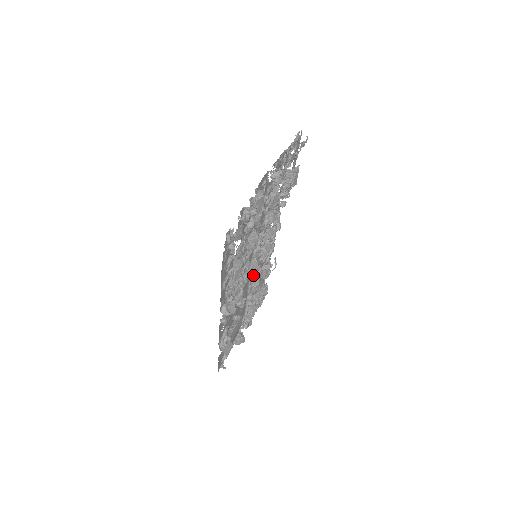
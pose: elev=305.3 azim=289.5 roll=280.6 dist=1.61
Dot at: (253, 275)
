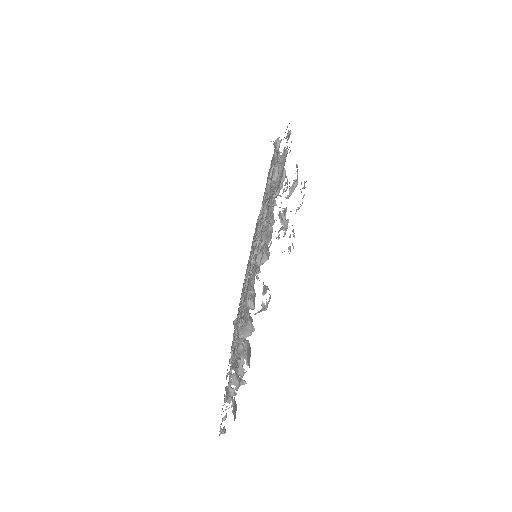
Dot at: occluded
